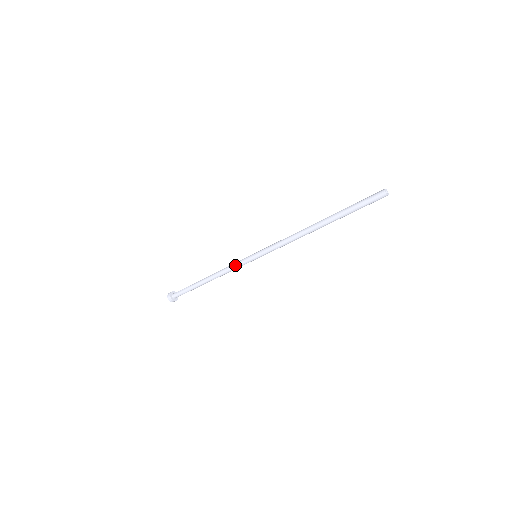
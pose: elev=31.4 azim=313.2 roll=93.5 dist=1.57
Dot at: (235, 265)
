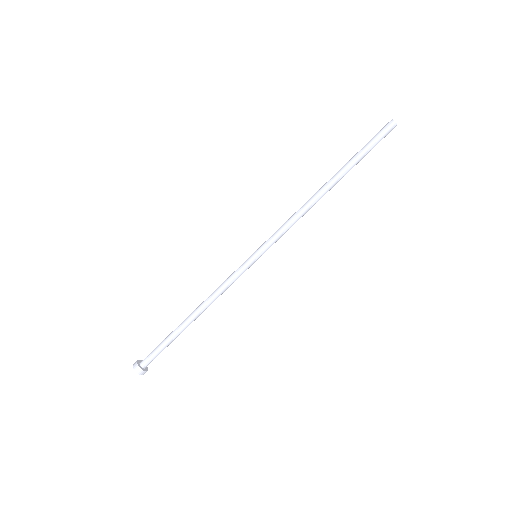
Dot at: (230, 276)
